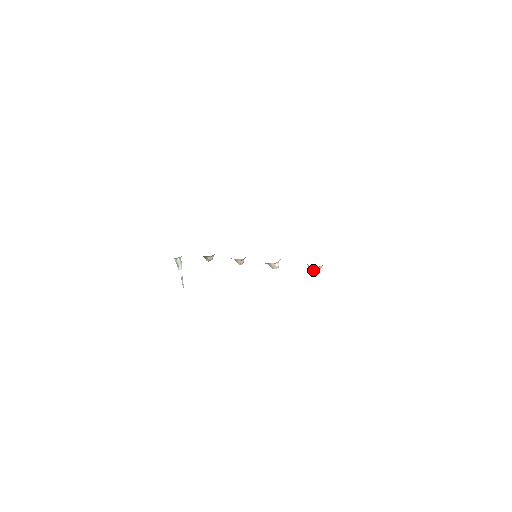
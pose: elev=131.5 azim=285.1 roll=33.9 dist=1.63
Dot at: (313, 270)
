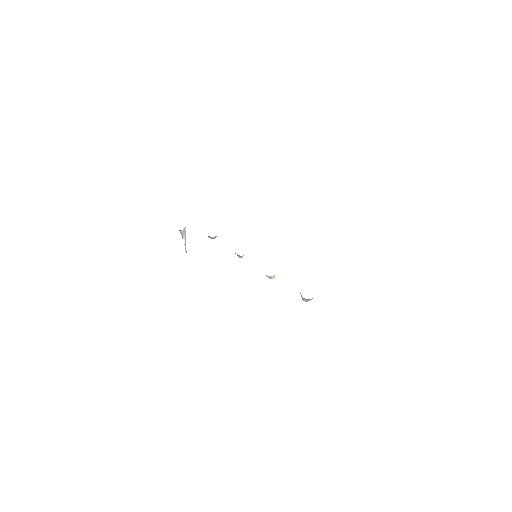
Dot at: (304, 300)
